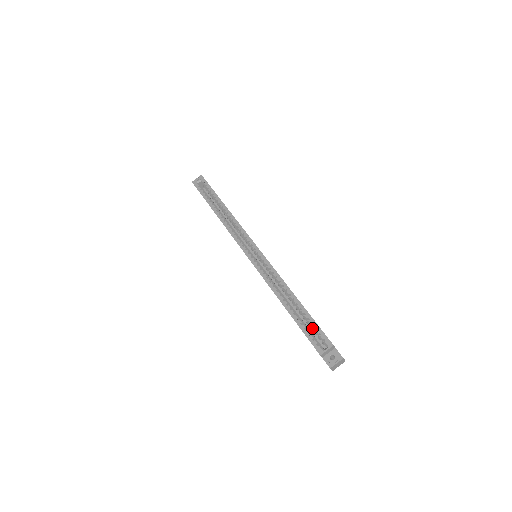
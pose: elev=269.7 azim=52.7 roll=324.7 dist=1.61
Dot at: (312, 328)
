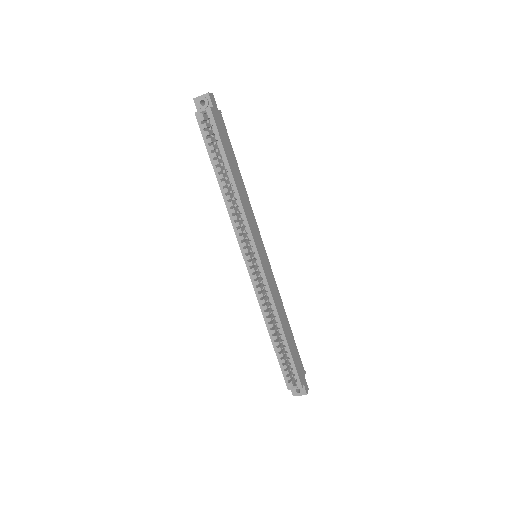
Dot at: (289, 365)
